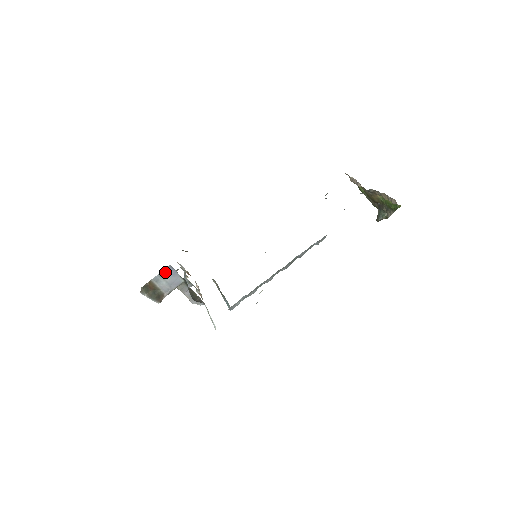
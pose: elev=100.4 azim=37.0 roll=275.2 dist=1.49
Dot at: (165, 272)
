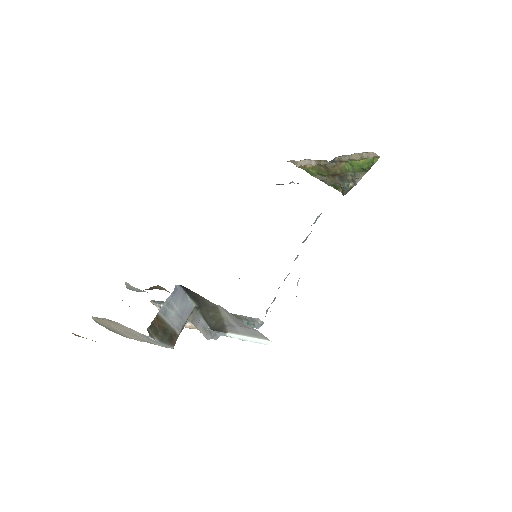
Dot at: (172, 297)
